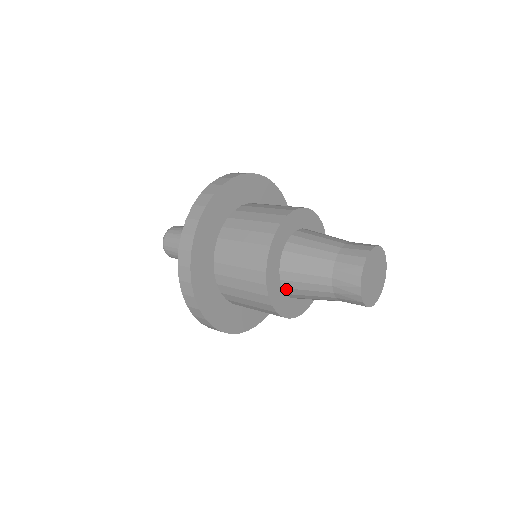
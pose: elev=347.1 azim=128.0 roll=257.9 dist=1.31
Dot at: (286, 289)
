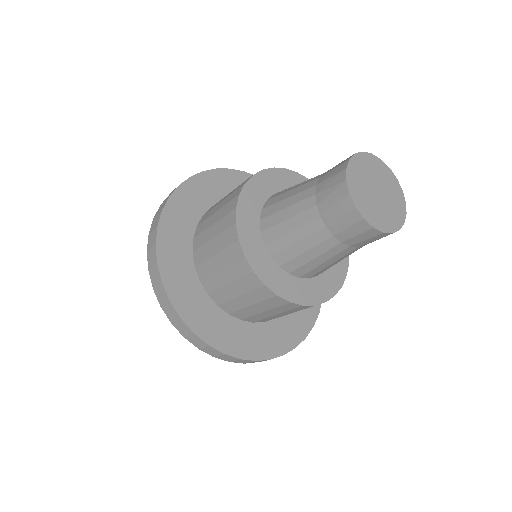
Dot at: (269, 245)
